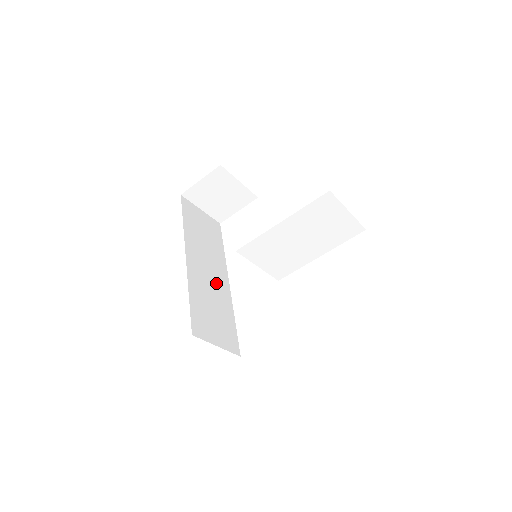
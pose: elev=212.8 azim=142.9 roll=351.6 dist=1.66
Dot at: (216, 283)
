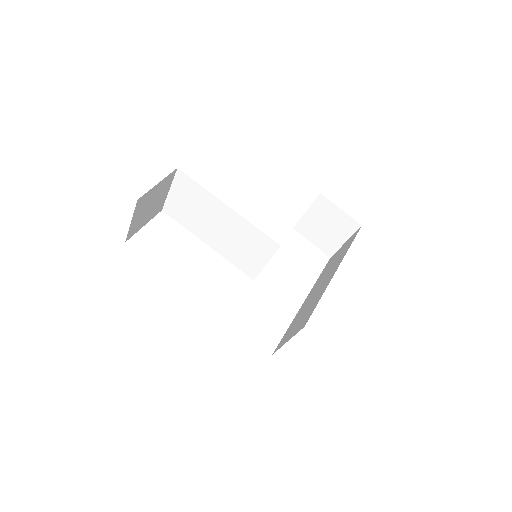
Dot at: occluded
